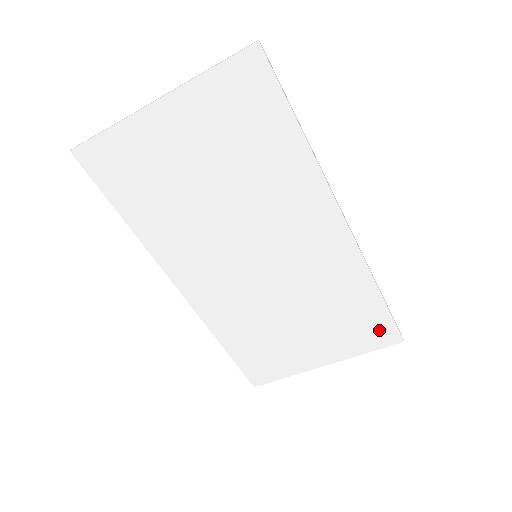
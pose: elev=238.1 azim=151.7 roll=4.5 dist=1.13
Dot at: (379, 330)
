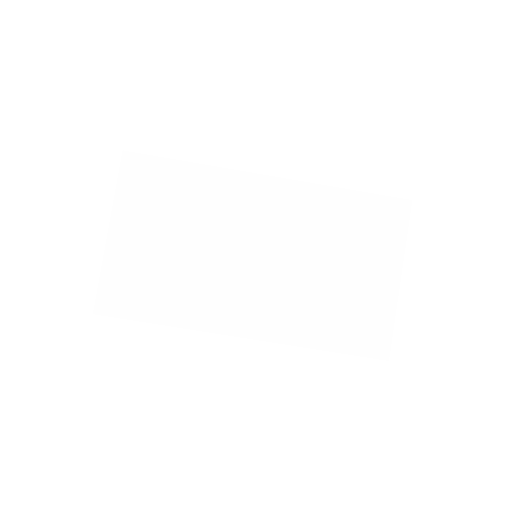
Dot at: (387, 212)
